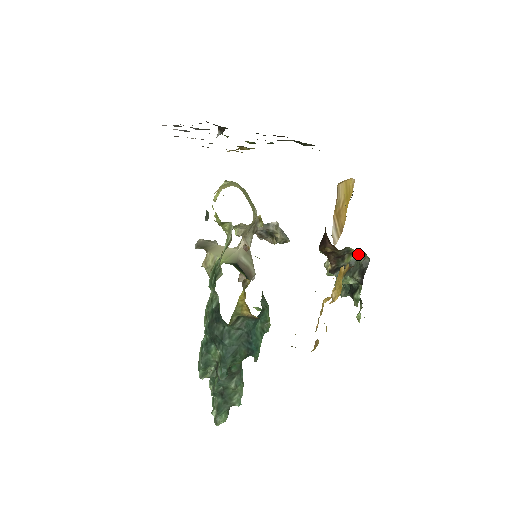
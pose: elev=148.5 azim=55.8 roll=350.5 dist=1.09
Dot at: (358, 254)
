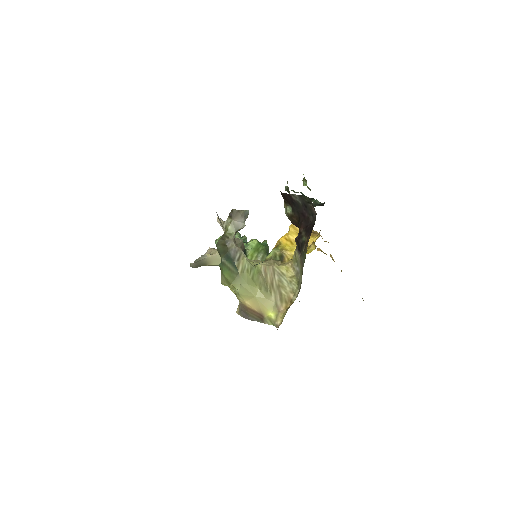
Dot at: (315, 201)
